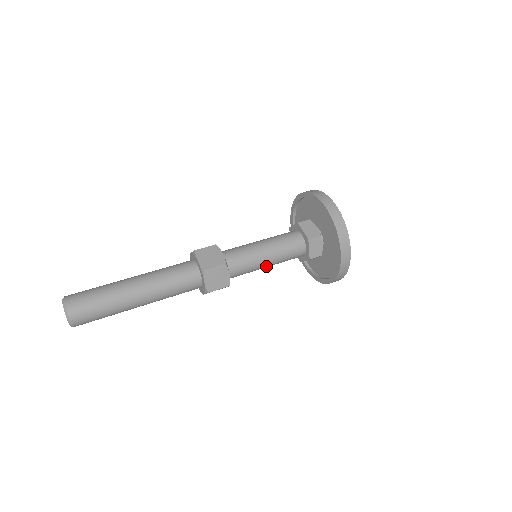
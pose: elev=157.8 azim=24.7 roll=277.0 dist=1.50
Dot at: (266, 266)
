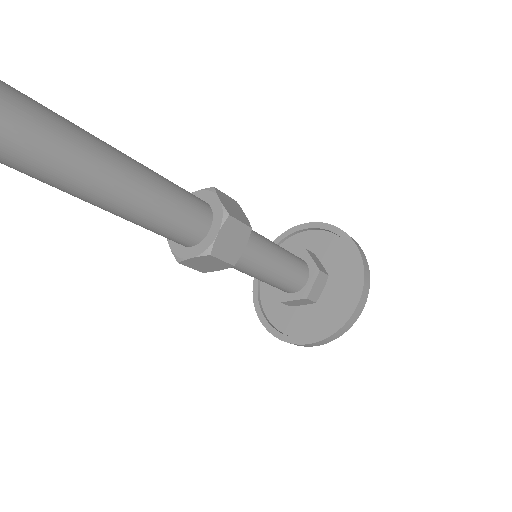
Dot at: (265, 275)
